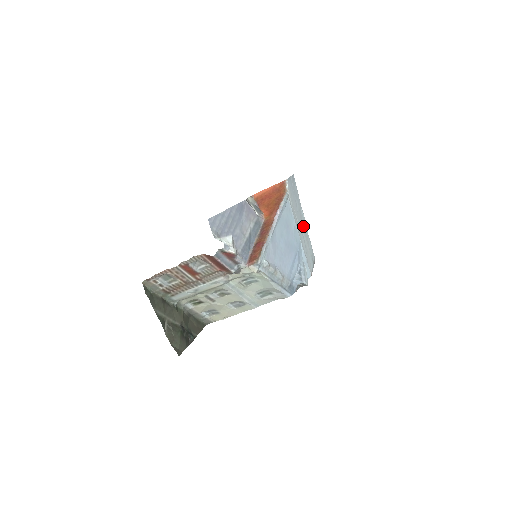
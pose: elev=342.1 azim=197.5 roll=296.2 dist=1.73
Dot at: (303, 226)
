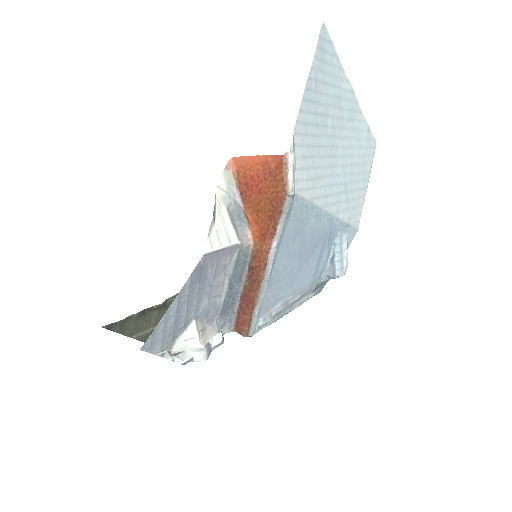
Dot at: (346, 134)
